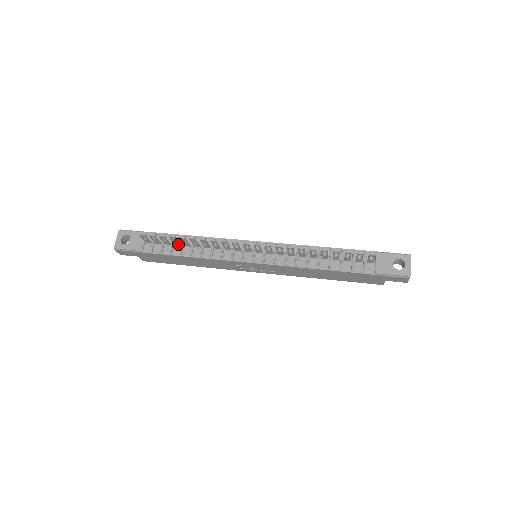
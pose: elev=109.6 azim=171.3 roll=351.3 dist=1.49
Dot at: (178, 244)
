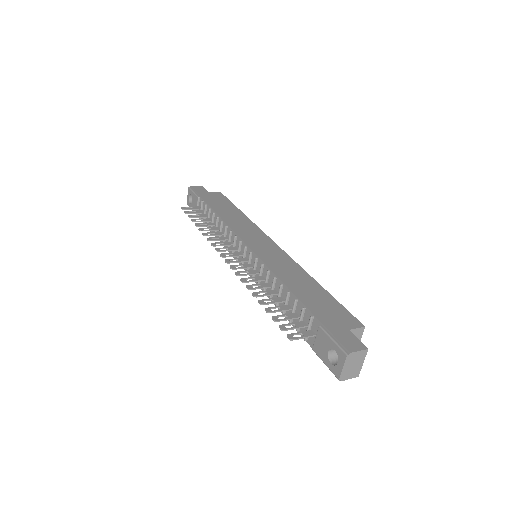
Dot at: (209, 221)
